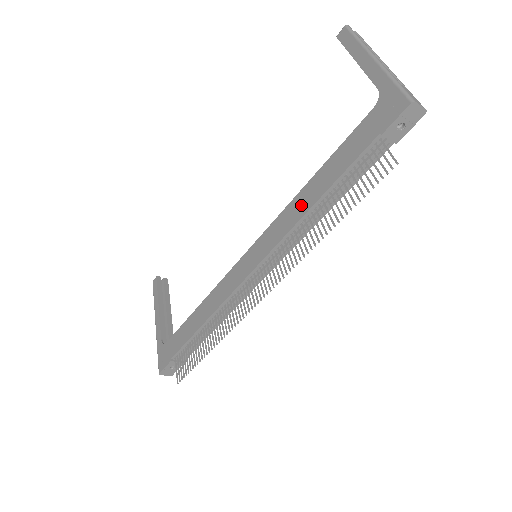
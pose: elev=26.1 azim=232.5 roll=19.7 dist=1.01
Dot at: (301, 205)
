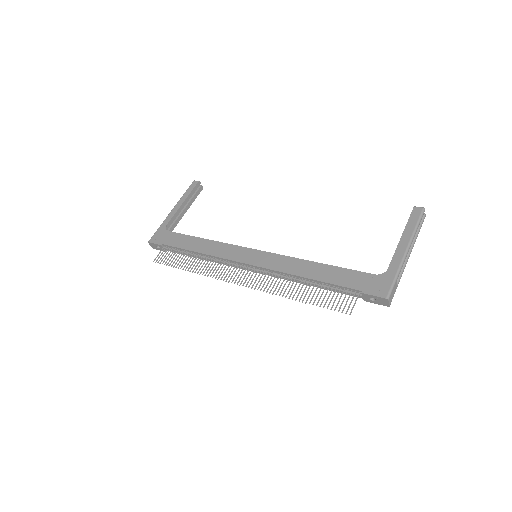
Dot at: (300, 268)
